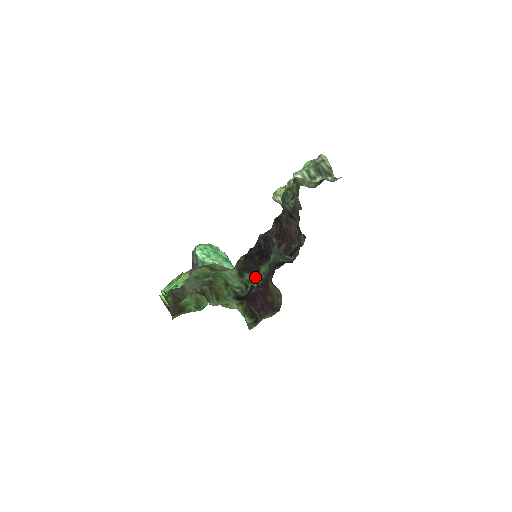
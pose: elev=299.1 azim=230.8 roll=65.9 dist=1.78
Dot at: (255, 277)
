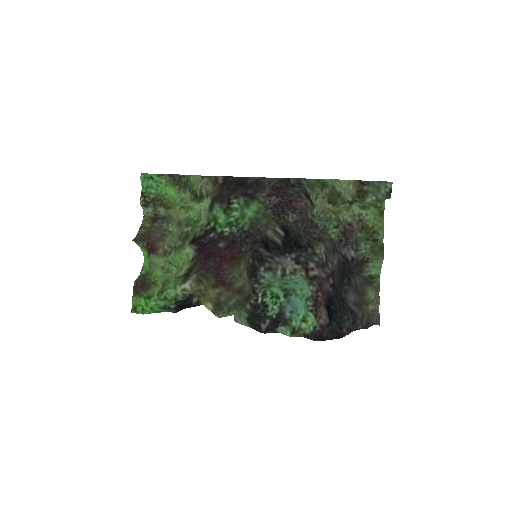
Dot at: (222, 213)
